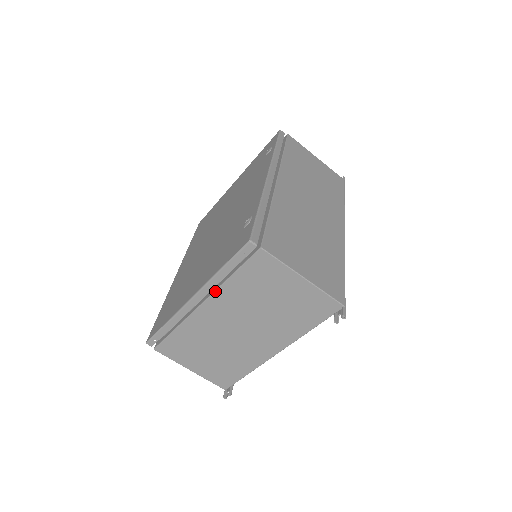
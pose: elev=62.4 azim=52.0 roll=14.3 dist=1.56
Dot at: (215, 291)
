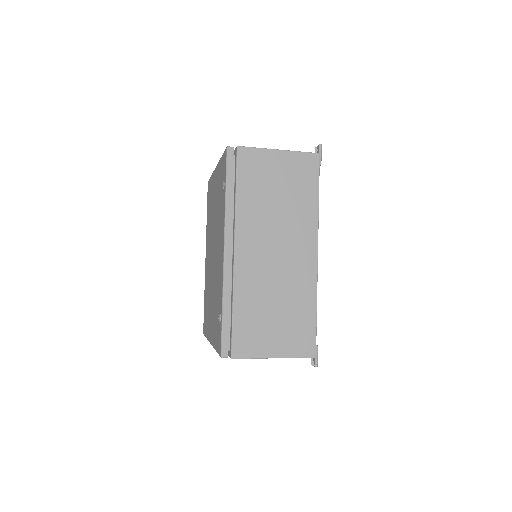
Dot at: occluded
